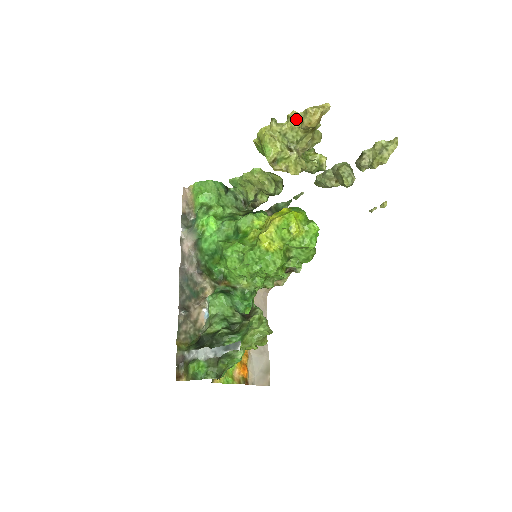
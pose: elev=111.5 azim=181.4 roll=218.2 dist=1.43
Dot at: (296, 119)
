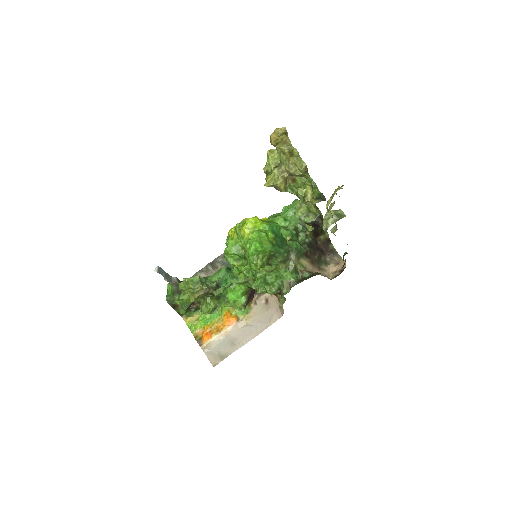
Dot at: occluded
